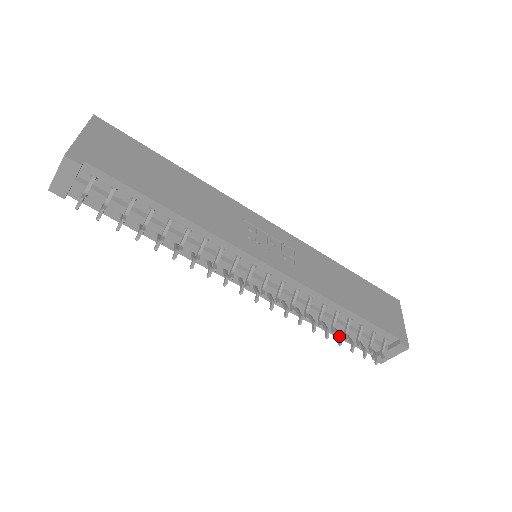
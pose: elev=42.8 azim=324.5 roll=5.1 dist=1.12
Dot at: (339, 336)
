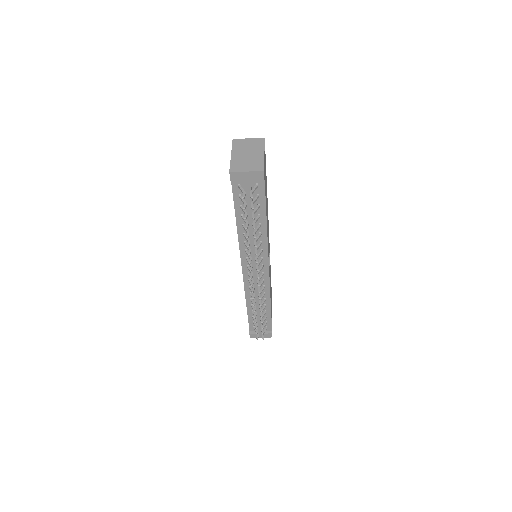
Dot at: occluded
